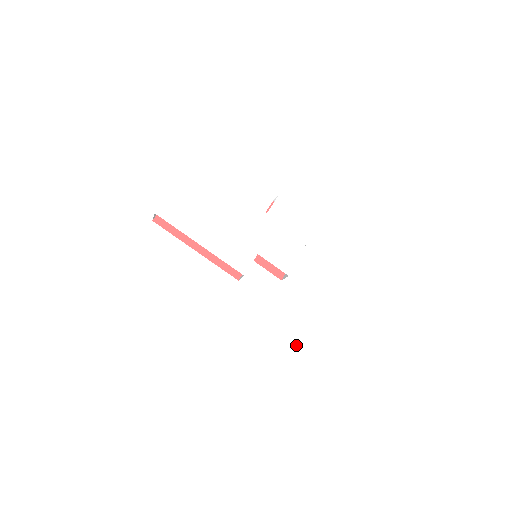
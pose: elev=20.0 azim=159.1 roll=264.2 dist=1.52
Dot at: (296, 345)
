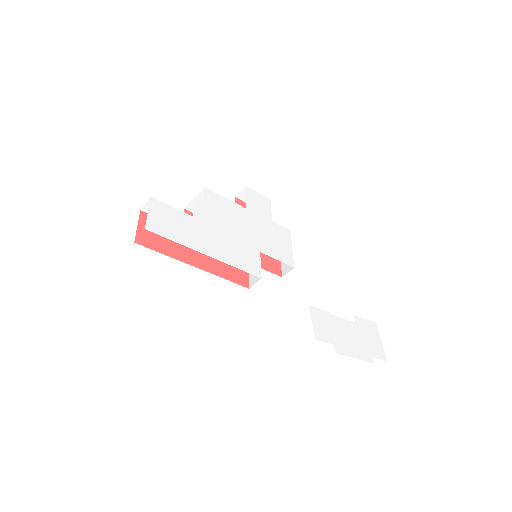
Dot at: (335, 336)
